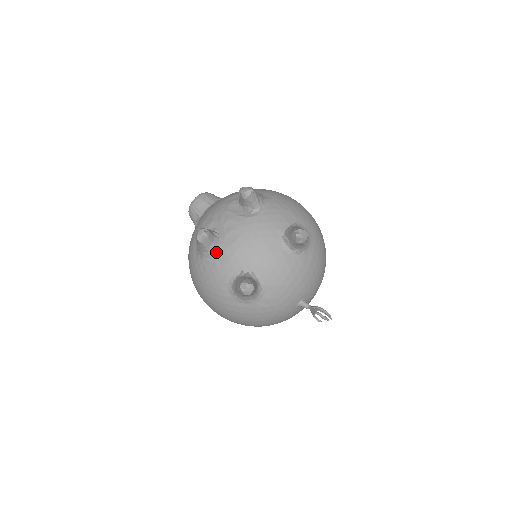
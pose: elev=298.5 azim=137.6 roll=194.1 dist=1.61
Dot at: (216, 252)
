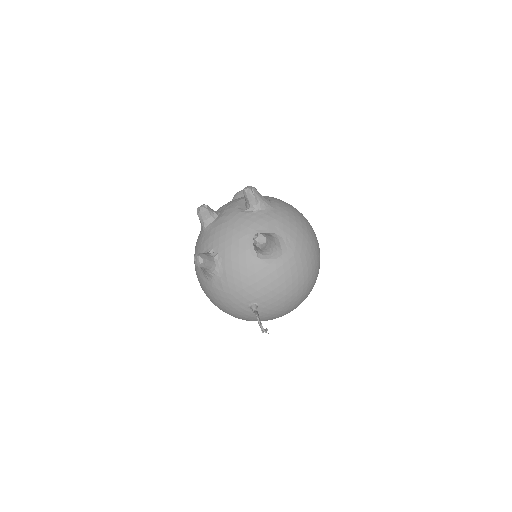
Dot at: (207, 228)
